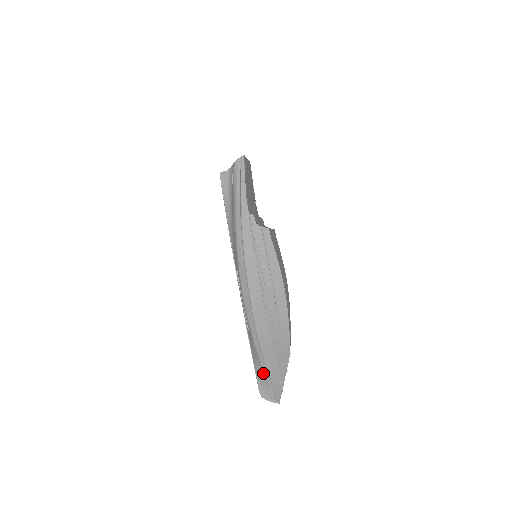
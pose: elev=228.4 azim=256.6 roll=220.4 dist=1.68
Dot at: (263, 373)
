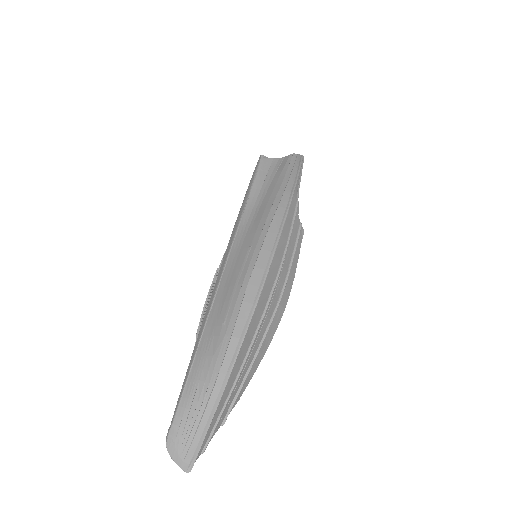
Dot at: (204, 402)
